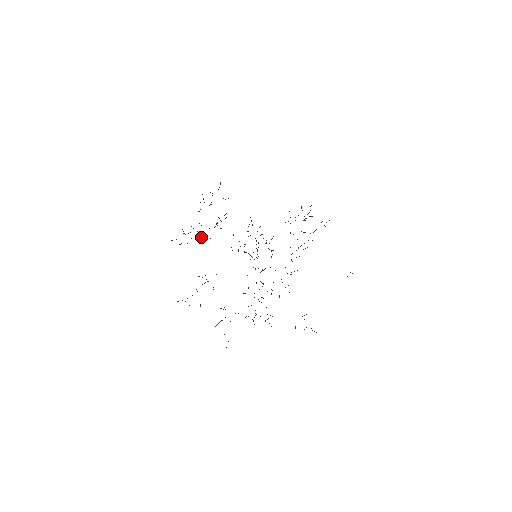
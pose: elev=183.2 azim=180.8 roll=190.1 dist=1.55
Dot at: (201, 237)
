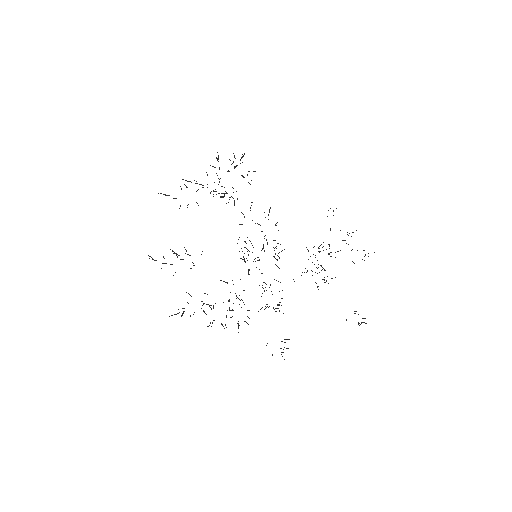
Dot at: occluded
